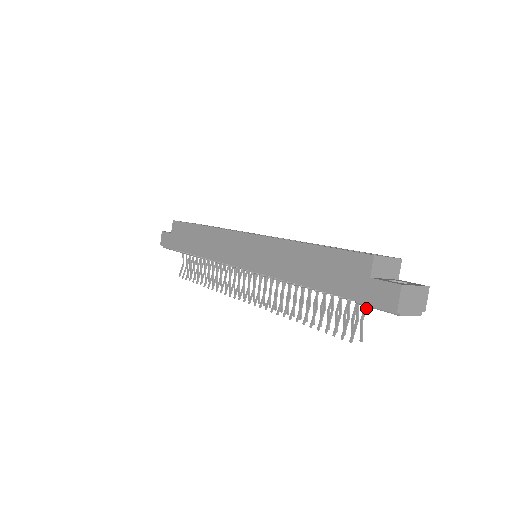
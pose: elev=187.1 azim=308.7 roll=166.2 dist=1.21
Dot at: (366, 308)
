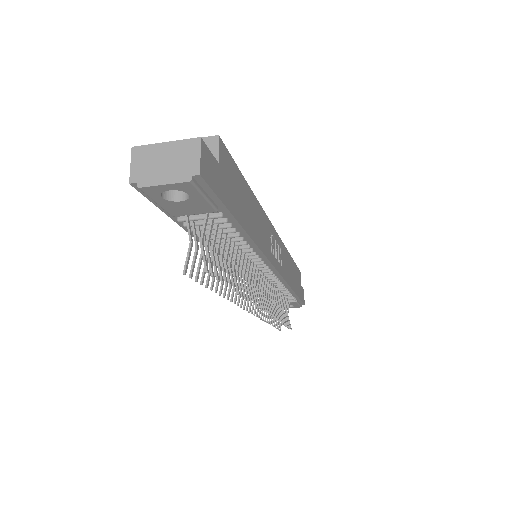
Dot at: (204, 223)
